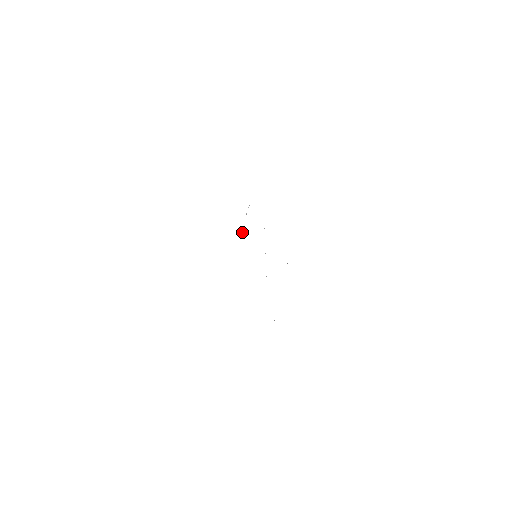
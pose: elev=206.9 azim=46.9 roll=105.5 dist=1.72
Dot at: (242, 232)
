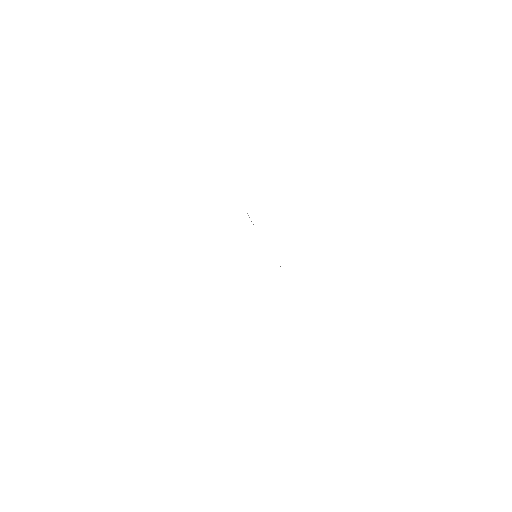
Dot at: occluded
